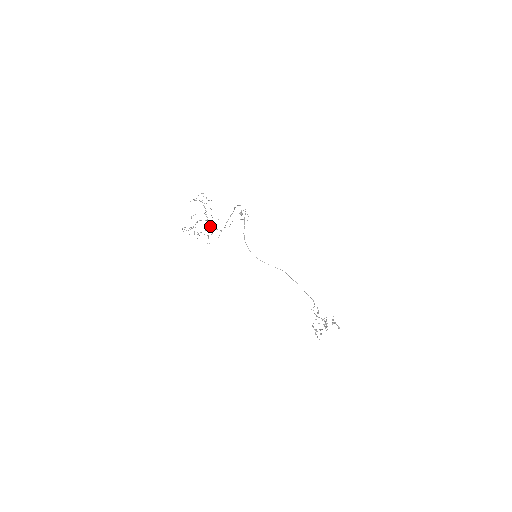
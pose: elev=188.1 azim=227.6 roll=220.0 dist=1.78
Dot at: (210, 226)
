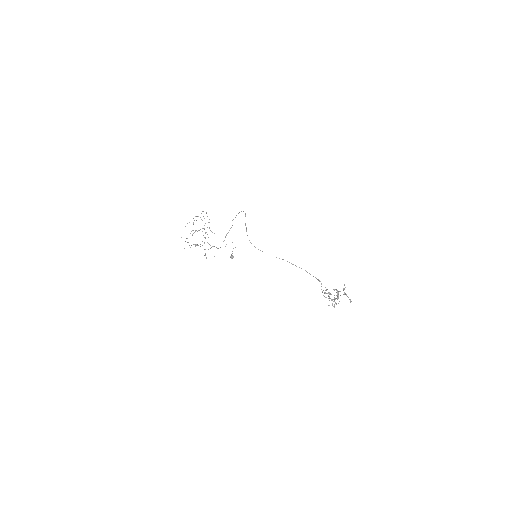
Dot at: occluded
